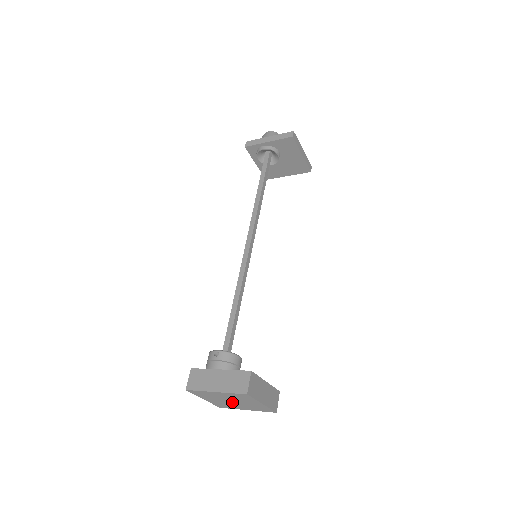
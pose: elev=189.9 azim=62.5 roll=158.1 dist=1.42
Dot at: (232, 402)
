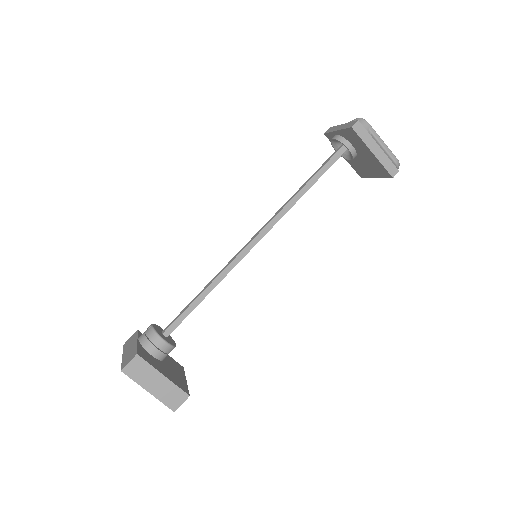
Dot at: occluded
